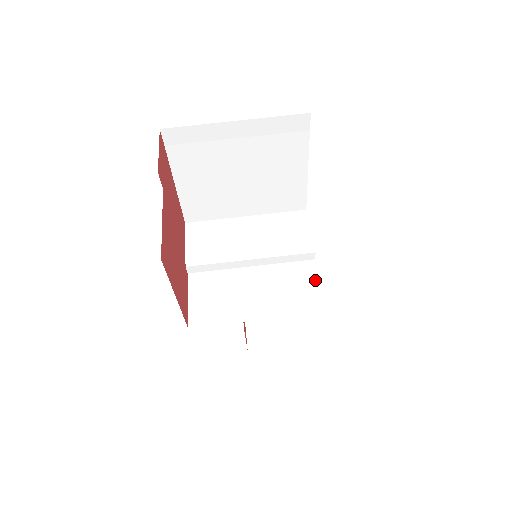
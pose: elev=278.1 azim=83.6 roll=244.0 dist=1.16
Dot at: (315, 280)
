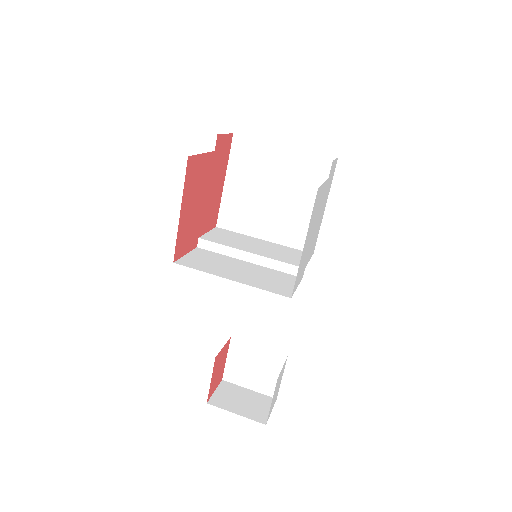
Dot at: occluded
